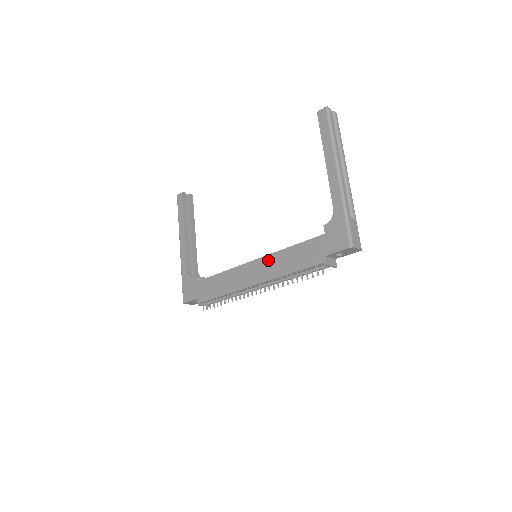
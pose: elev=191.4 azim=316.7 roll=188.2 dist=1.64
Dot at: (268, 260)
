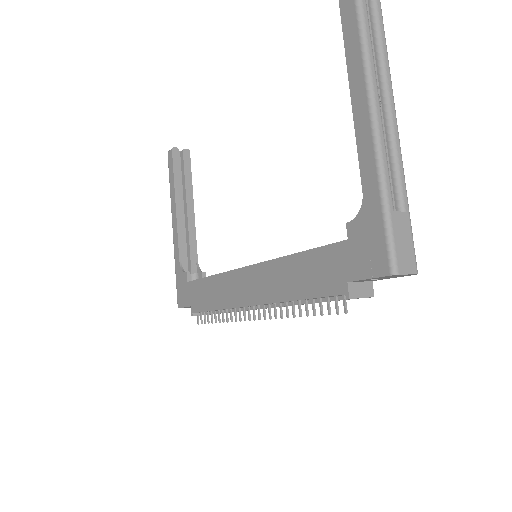
Dot at: (267, 270)
